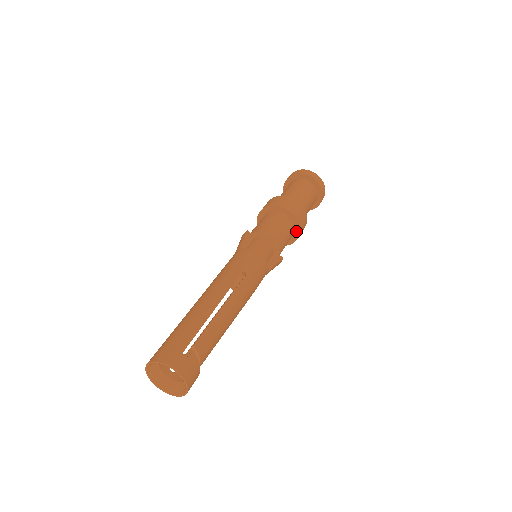
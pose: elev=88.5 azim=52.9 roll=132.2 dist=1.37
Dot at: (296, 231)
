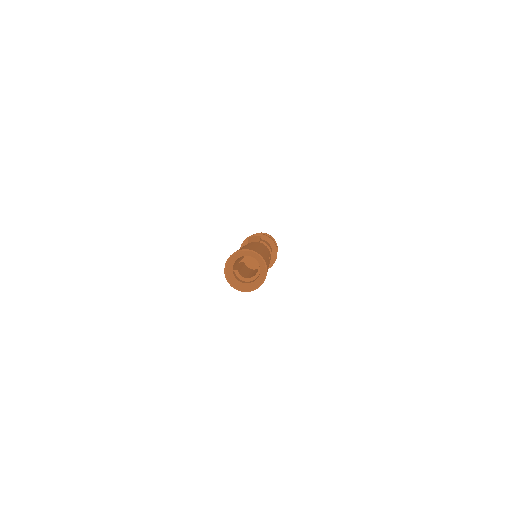
Dot at: occluded
